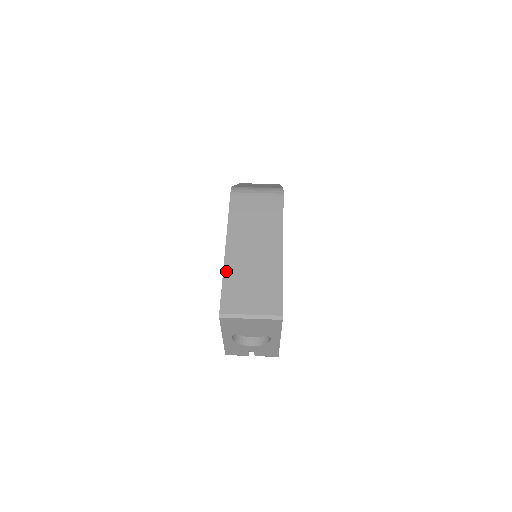
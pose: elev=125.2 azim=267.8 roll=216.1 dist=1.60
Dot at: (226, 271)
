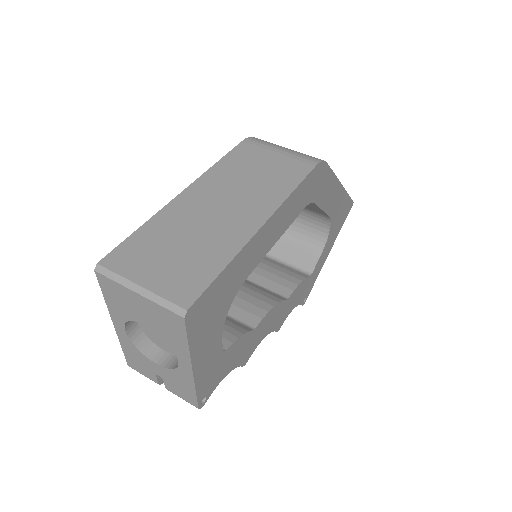
Dot at: (158, 216)
